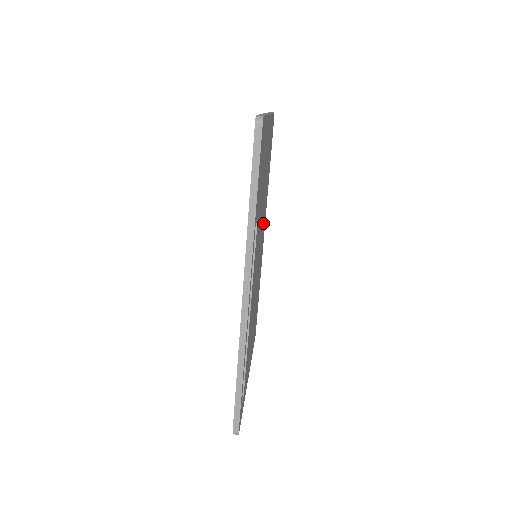
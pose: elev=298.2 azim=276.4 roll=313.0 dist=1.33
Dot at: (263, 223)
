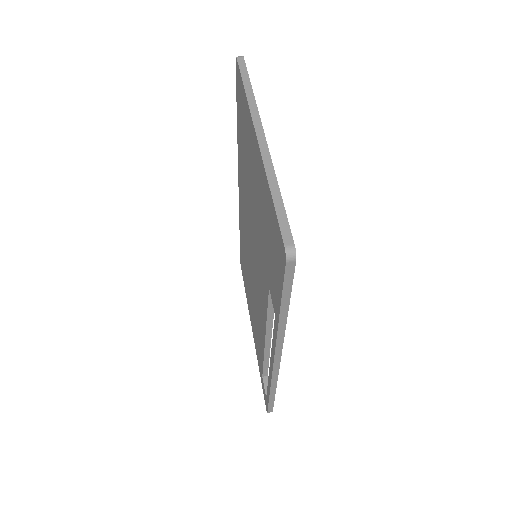
Dot at: occluded
